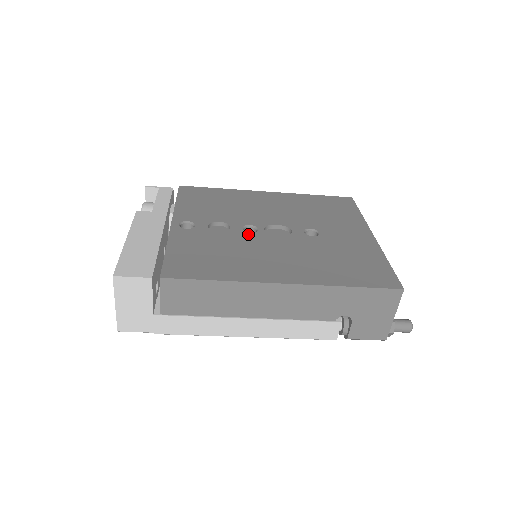
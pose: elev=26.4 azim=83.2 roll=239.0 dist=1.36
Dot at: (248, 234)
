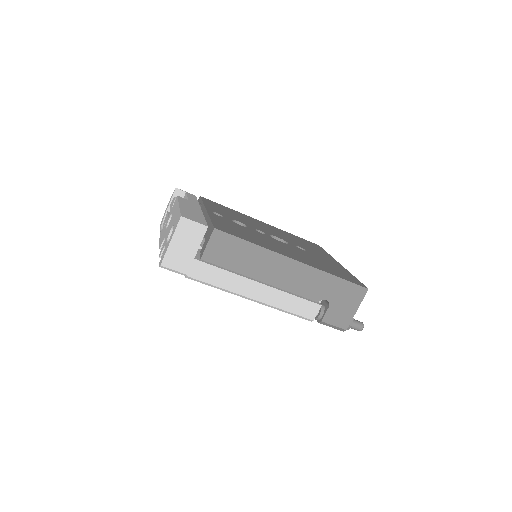
Dot at: (261, 233)
